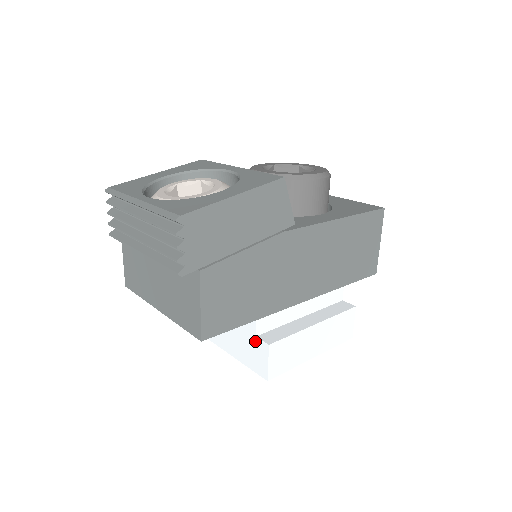
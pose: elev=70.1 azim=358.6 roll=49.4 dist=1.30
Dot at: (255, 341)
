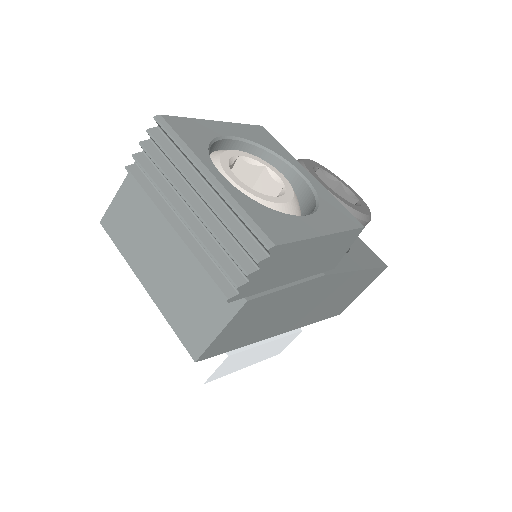
Dot at: occluded
